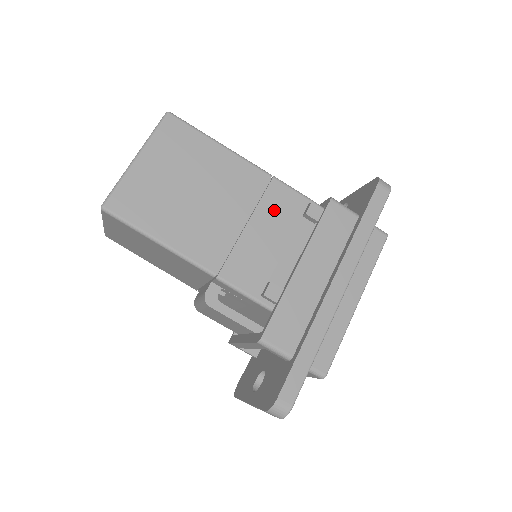
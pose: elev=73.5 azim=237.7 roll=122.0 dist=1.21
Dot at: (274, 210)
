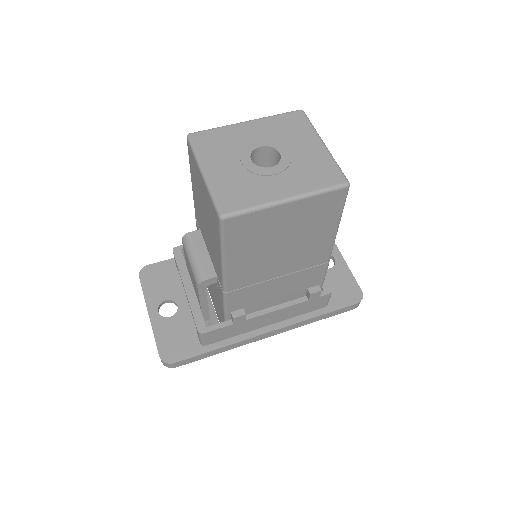
Dot at: (301, 278)
